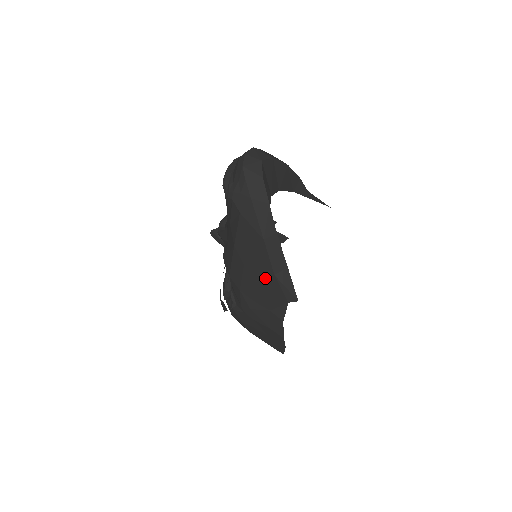
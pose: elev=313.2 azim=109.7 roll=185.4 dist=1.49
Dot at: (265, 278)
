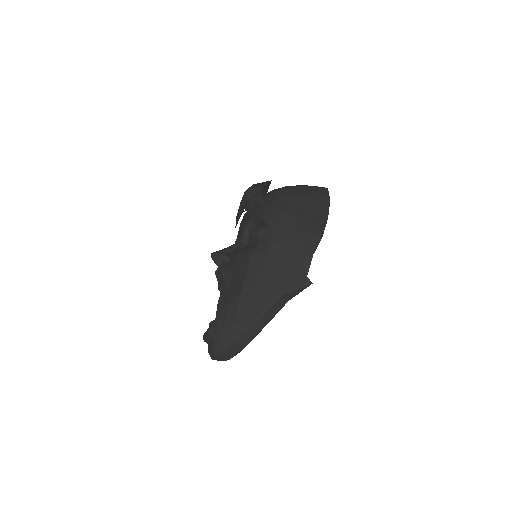
Dot at: occluded
